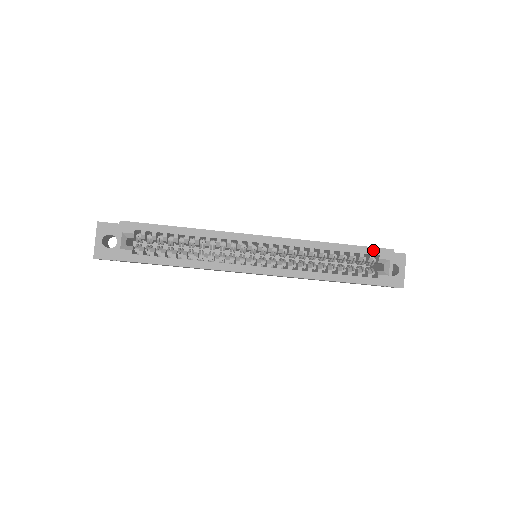
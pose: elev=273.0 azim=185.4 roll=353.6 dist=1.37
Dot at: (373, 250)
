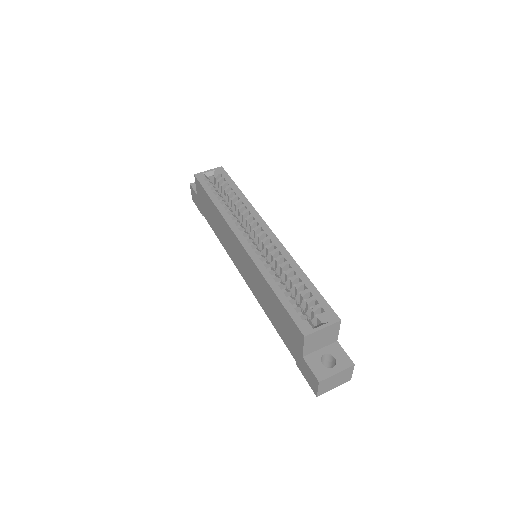
Dot at: (325, 304)
